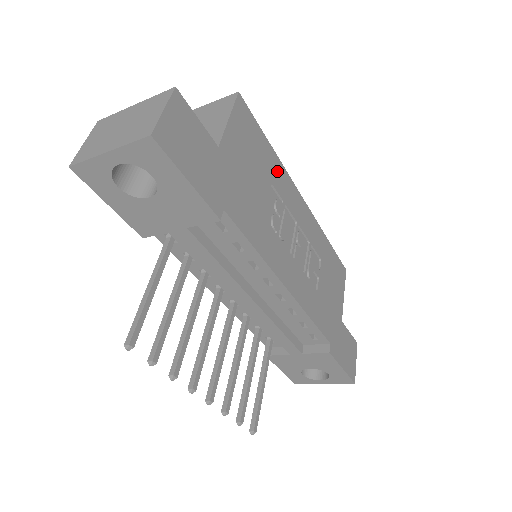
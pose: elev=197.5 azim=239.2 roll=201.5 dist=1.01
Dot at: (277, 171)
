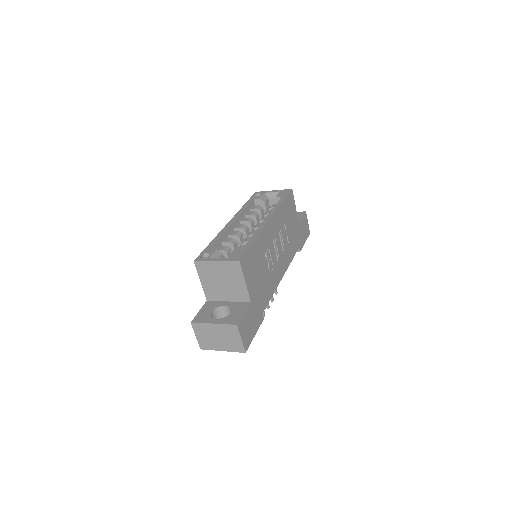
Dot at: (260, 244)
